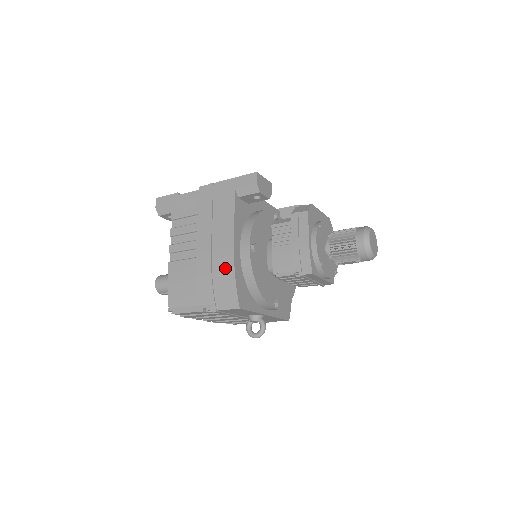
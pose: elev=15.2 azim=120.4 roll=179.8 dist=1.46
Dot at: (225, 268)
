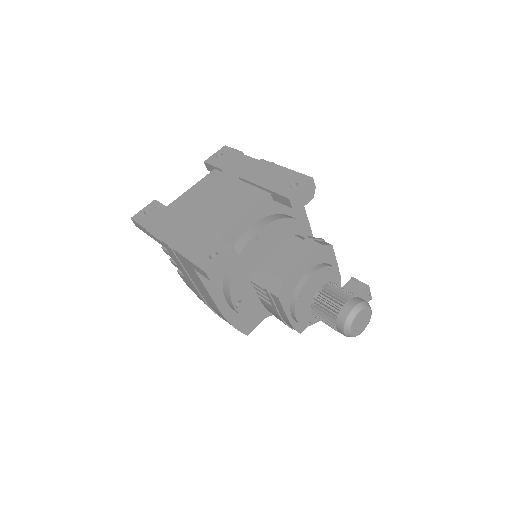
Dot at: (221, 316)
